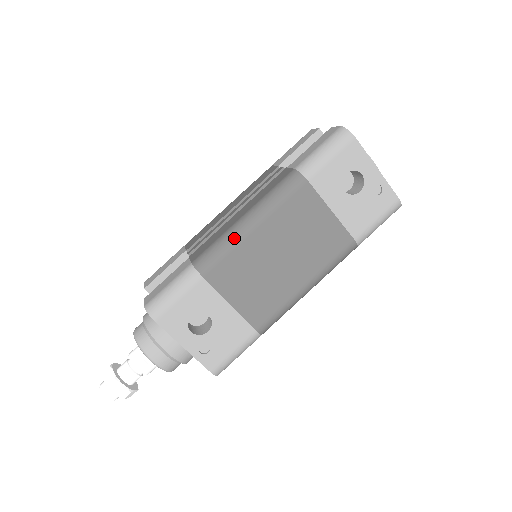
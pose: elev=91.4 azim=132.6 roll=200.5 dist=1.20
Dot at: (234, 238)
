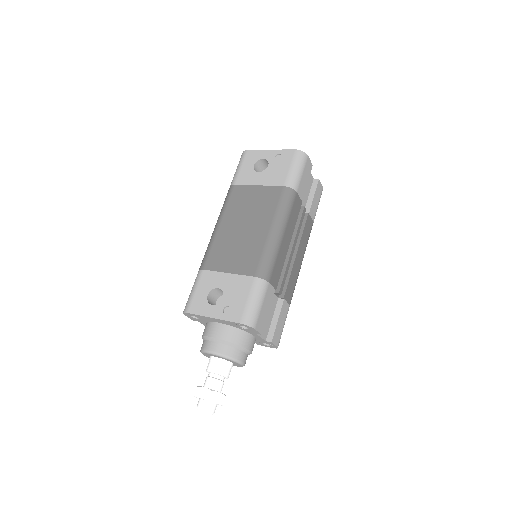
Dot at: (211, 239)
